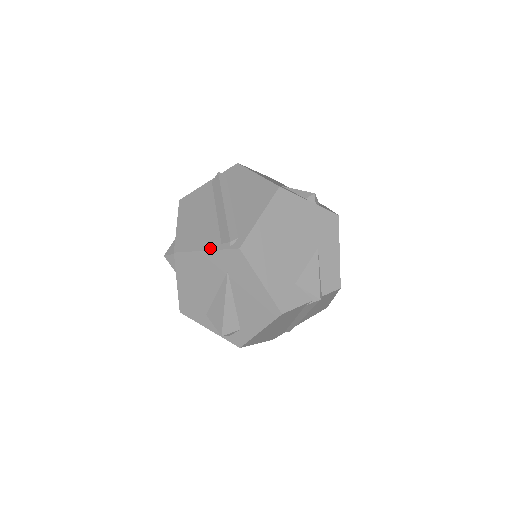
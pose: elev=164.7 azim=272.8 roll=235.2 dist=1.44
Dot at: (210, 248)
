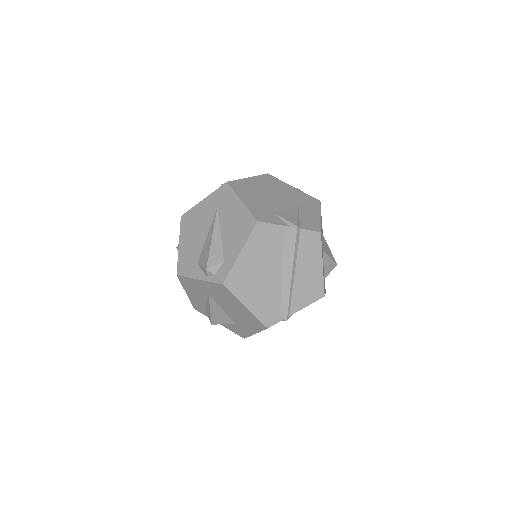
Dot at: (207, 197)
